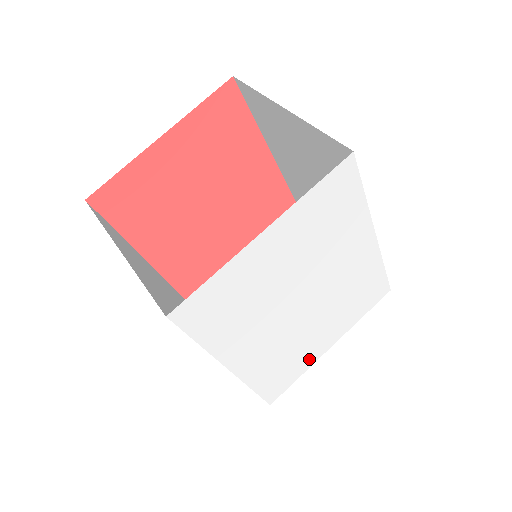
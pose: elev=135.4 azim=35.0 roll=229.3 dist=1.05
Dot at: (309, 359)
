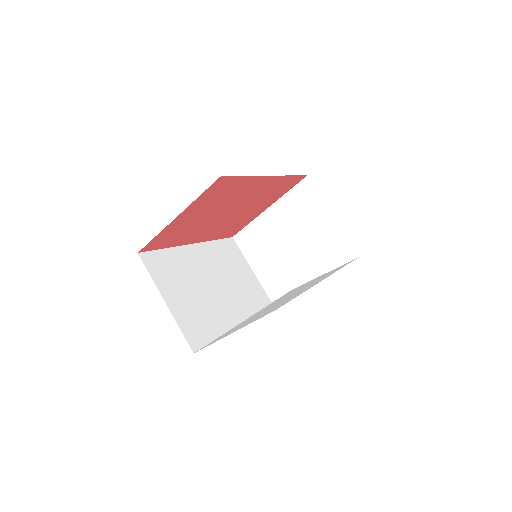
Dot at: occluded
